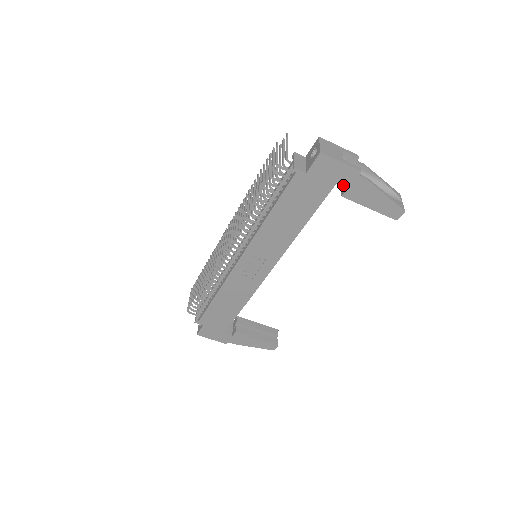
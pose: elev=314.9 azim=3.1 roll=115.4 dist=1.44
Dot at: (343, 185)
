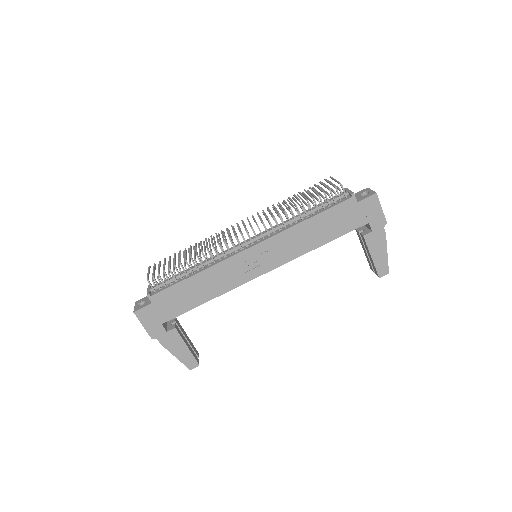
Dot at: (361, 232)
